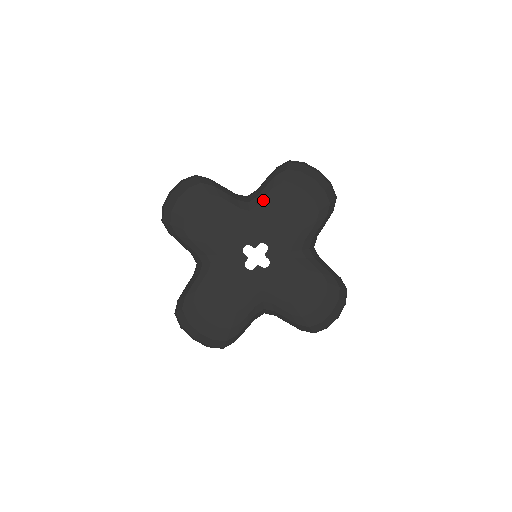
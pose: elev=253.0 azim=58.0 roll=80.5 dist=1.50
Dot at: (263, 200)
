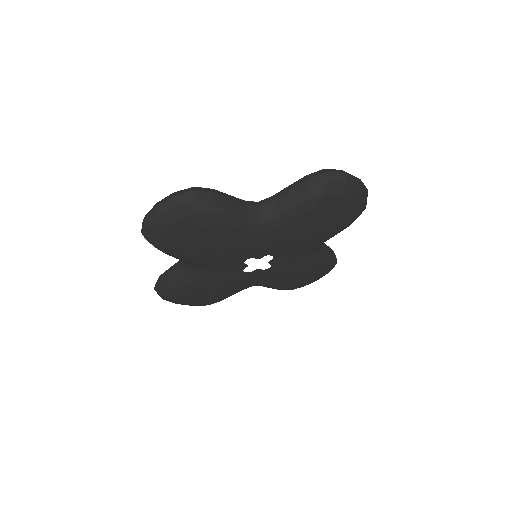
Dot at: (282, 224)
